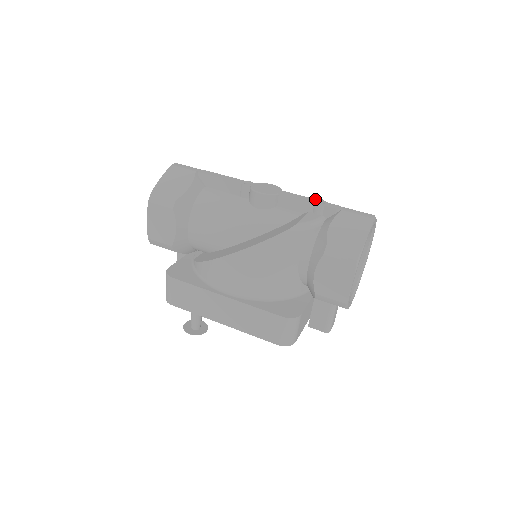
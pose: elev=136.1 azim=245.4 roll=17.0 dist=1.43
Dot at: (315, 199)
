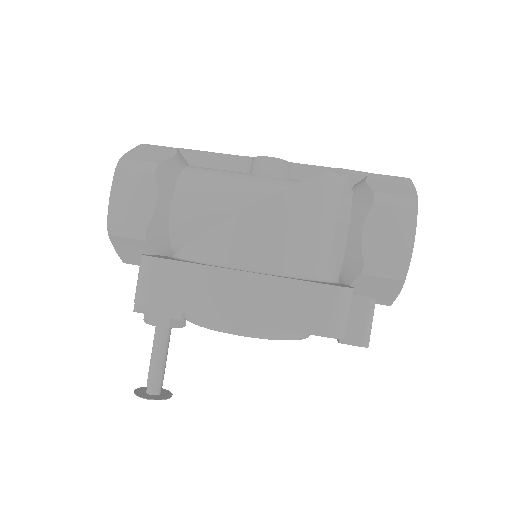
Dot at: occluded
